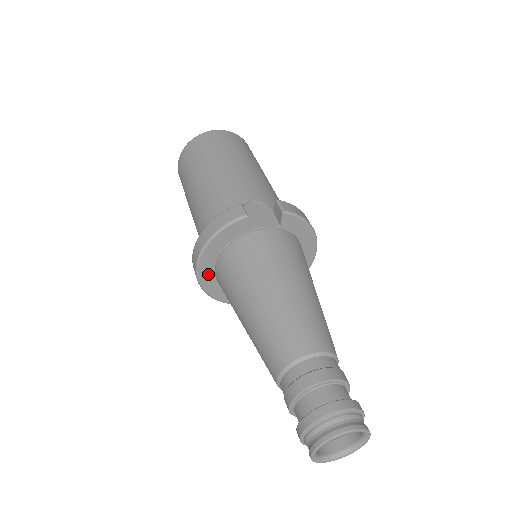
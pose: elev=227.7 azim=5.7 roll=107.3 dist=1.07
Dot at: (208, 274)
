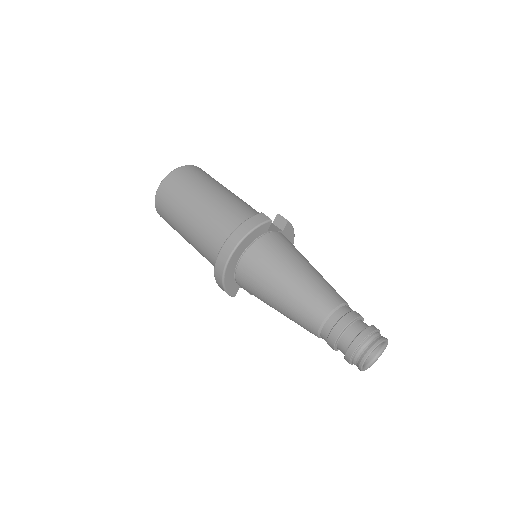
Dot at: (233, 265)
